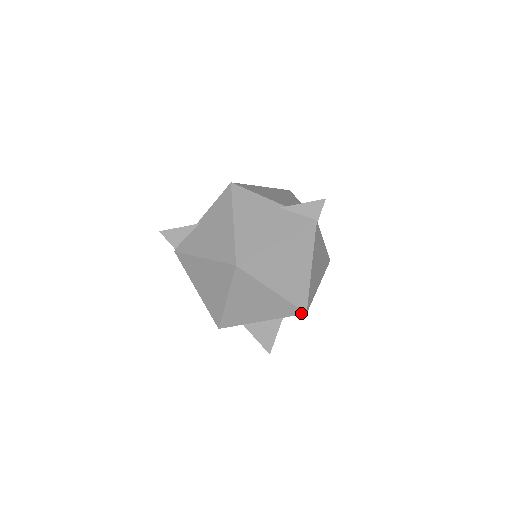
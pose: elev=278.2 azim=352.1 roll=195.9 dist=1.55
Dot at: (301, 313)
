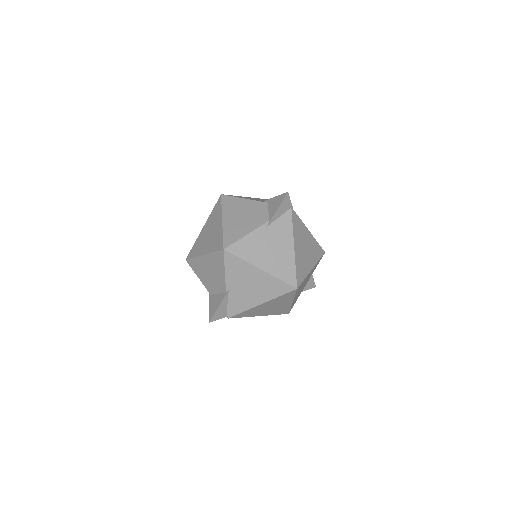
Dot at: occluded
